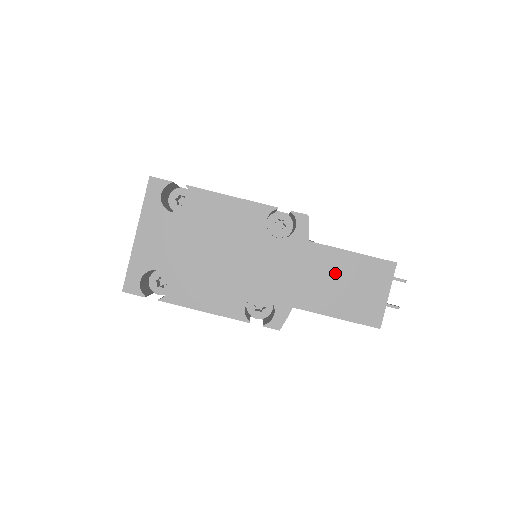
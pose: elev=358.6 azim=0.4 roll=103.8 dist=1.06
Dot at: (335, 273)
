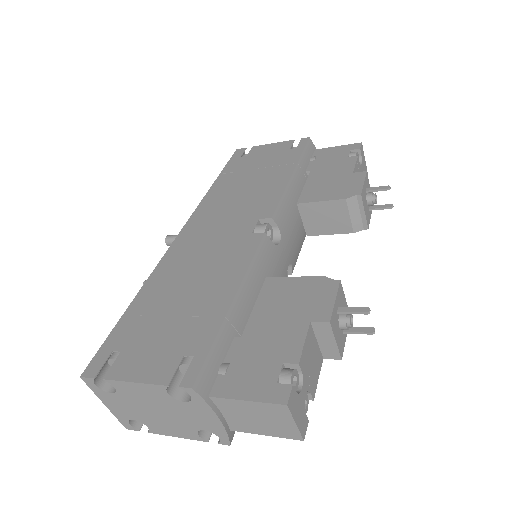
Dot at: (244, 413)
